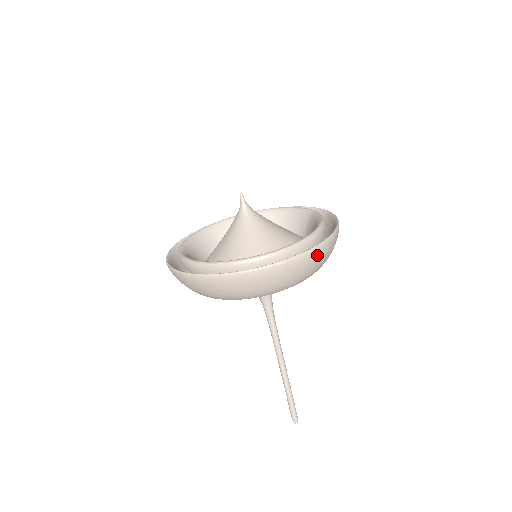
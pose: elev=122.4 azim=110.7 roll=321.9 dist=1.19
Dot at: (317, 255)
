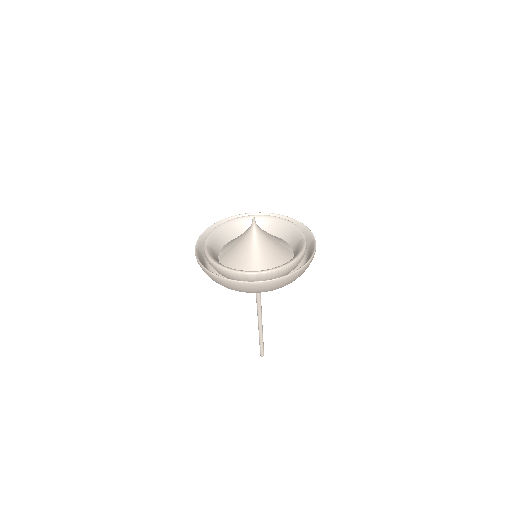
Dot at: (286, 280)
